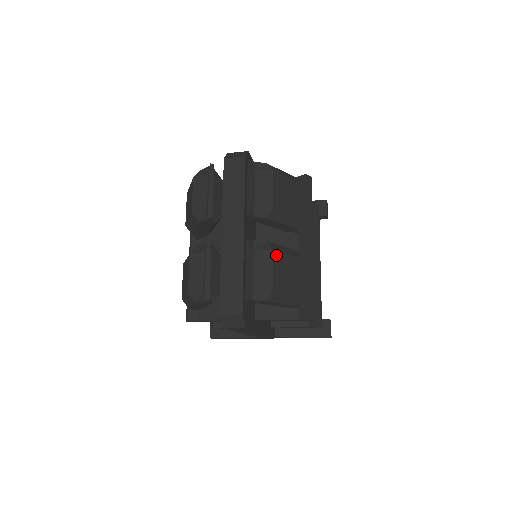
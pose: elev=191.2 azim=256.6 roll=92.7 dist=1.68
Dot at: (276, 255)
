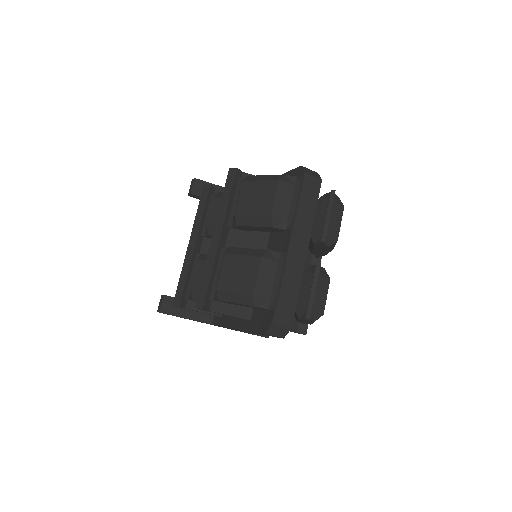
Dot at: (329, 283)
